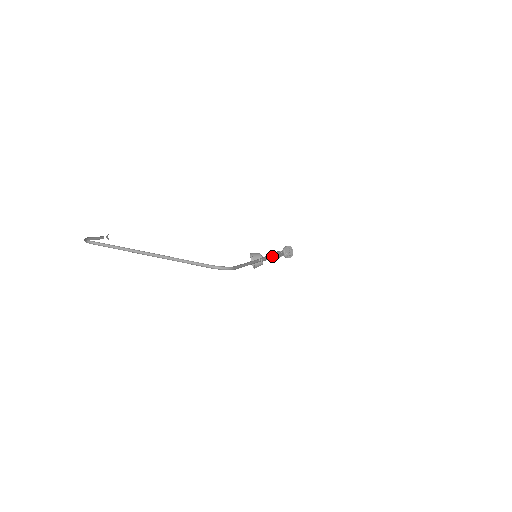
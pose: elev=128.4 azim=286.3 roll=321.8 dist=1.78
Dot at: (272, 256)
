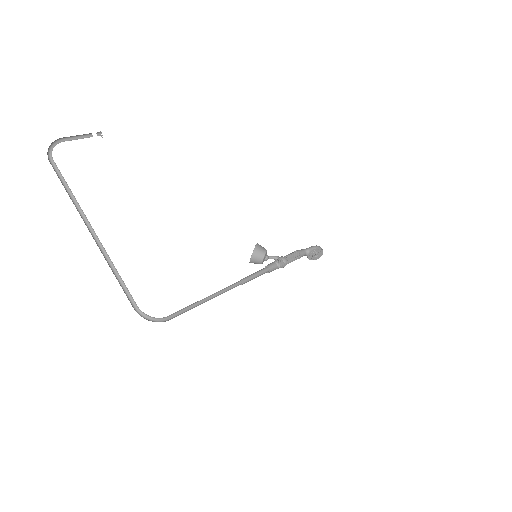
Dot at: (272, 270)
